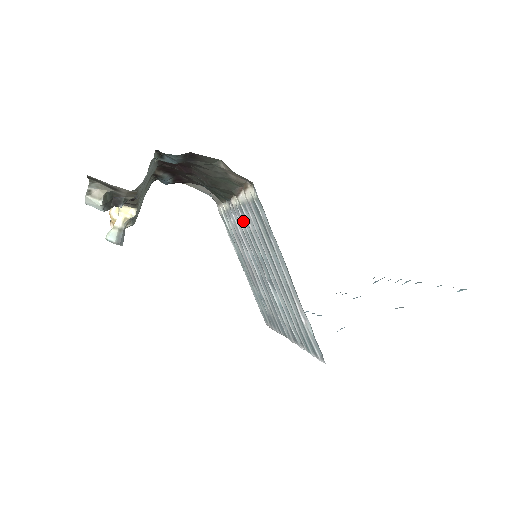
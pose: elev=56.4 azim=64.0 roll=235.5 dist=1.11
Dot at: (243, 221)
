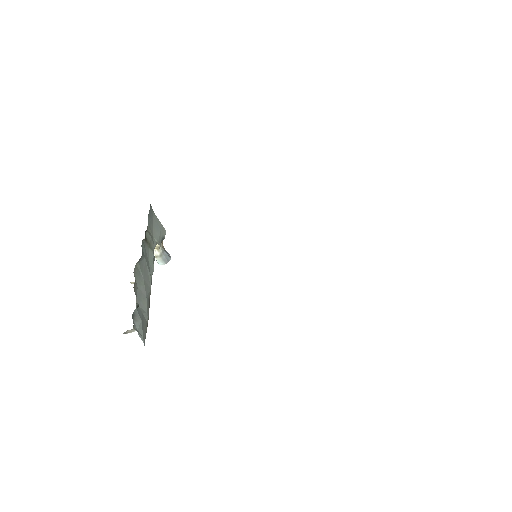
Dot at: occluded
